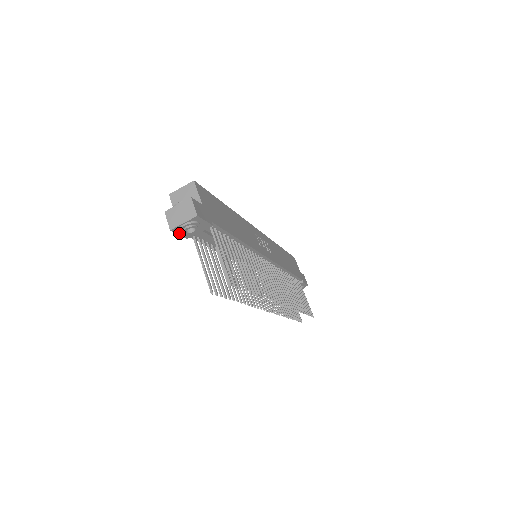
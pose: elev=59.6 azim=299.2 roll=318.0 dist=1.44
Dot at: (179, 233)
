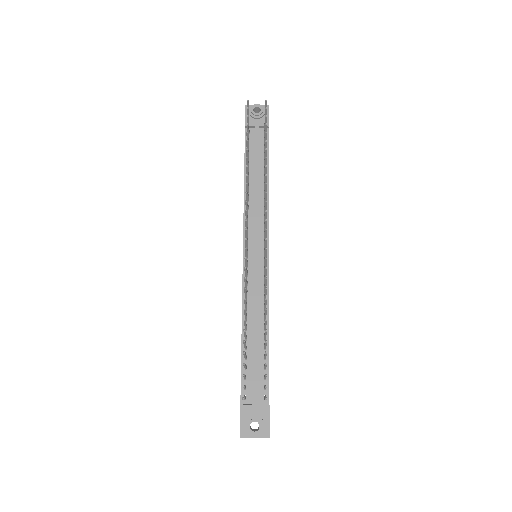
Dot at: (246, 114)
